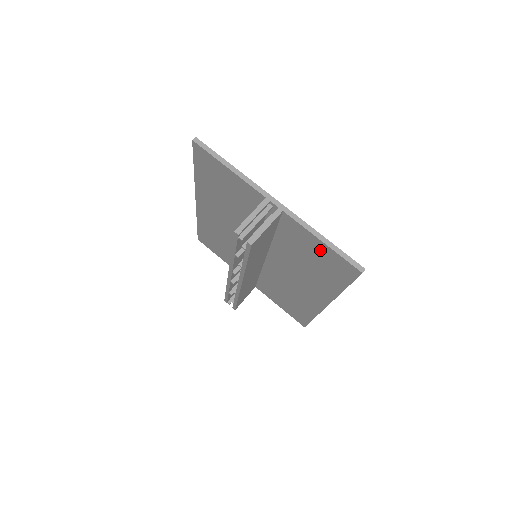
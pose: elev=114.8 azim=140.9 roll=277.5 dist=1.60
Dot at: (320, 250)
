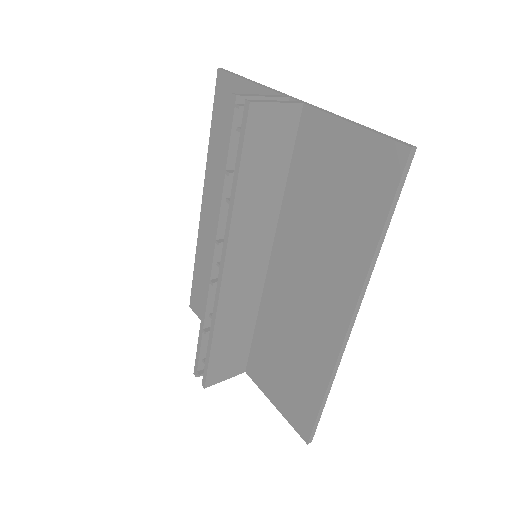
Dot at: (347, 151)
